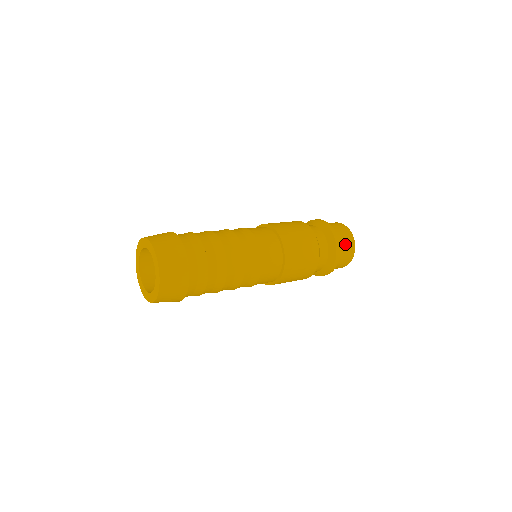
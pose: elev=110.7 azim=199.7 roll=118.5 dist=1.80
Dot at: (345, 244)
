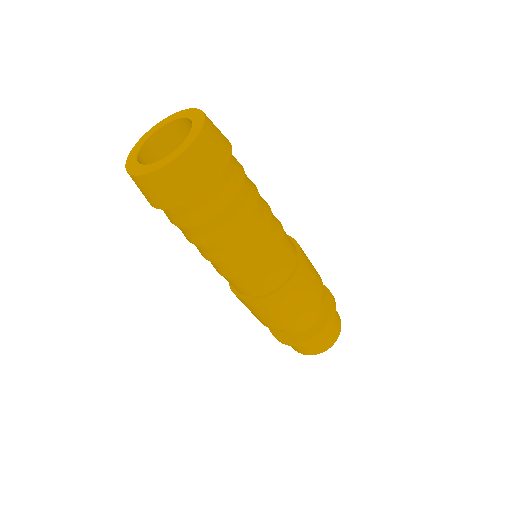
Dot at: occluded
